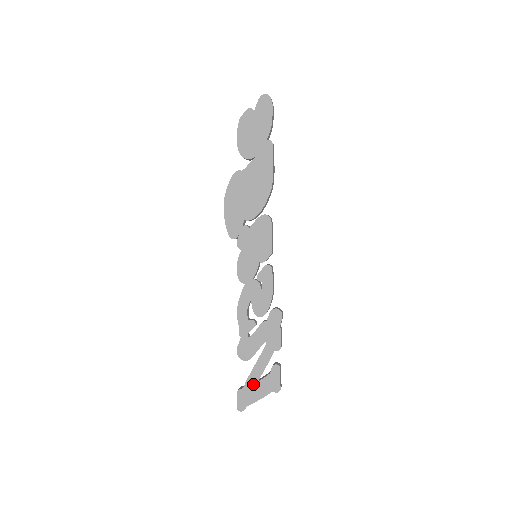
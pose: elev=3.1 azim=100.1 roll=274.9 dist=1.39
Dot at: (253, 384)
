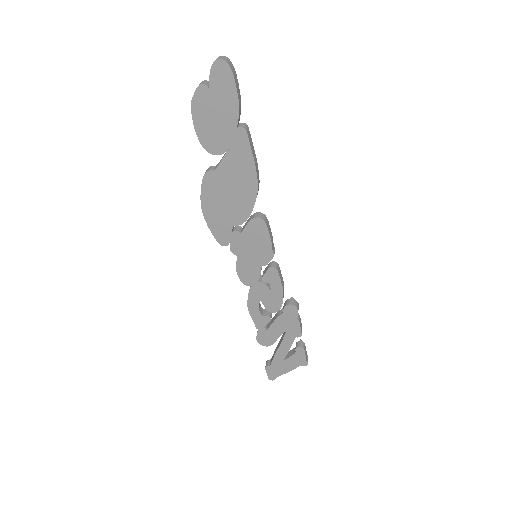
Dot at: (280, 362)
